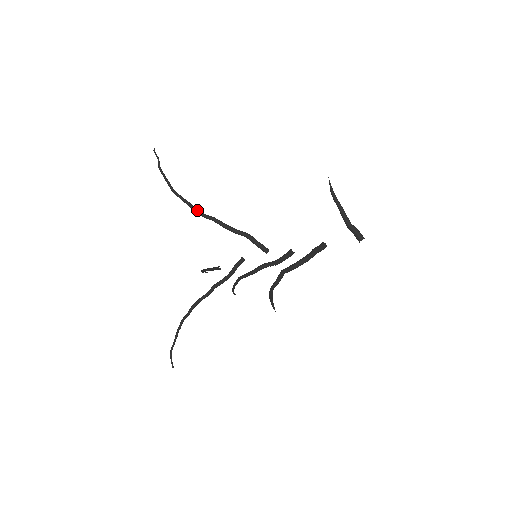
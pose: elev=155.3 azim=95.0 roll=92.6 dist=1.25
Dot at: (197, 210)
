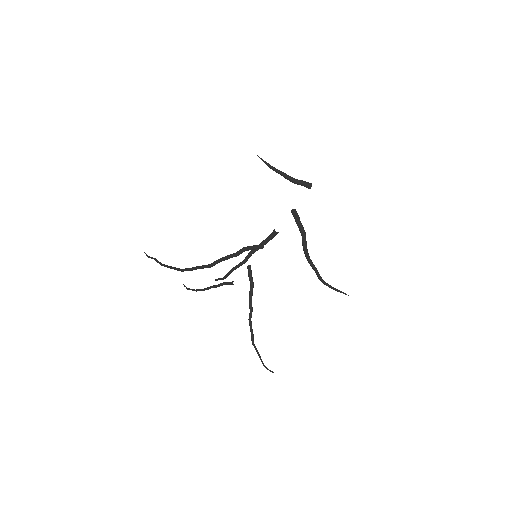
Dot at: (206, 266)
